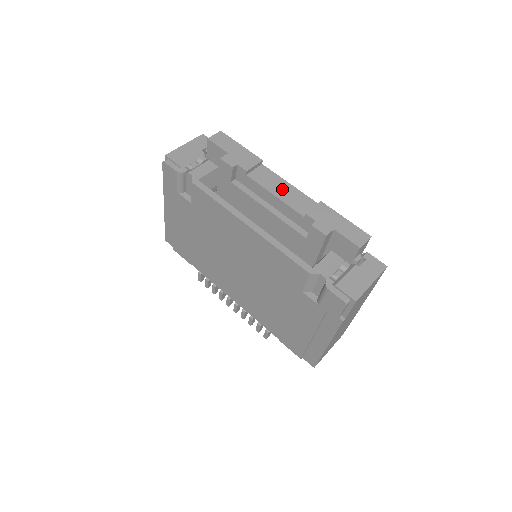
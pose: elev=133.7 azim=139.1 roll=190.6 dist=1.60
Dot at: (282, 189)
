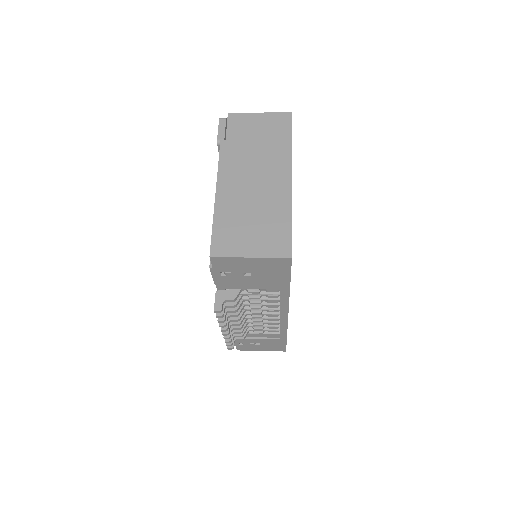
Dot at: occluded
